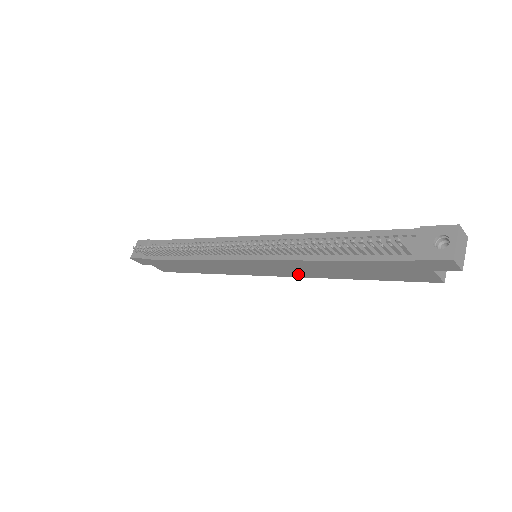
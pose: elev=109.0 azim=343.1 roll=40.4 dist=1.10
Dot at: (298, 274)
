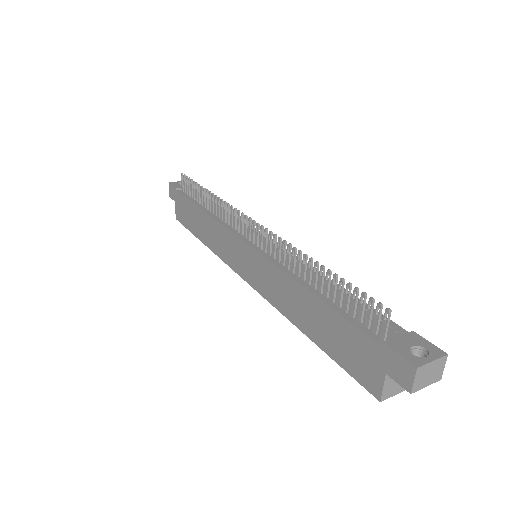
Dot at: (271, 295)
